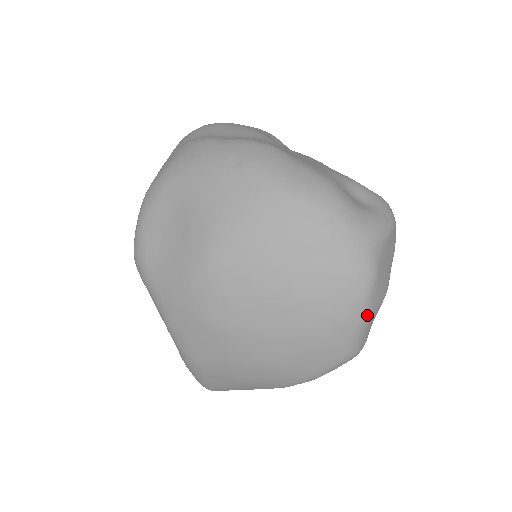
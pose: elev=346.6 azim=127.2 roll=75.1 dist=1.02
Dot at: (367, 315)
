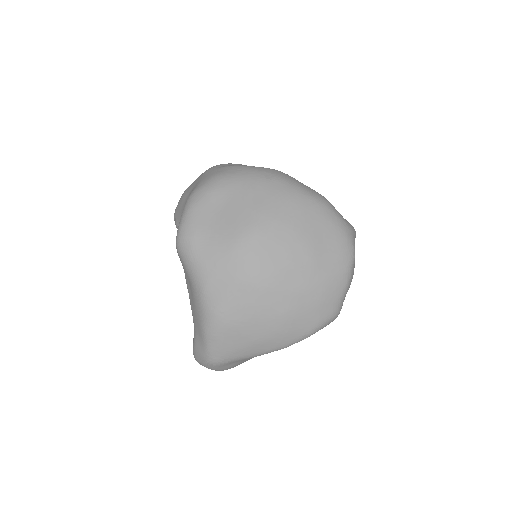
Dot at: (349, 281)
